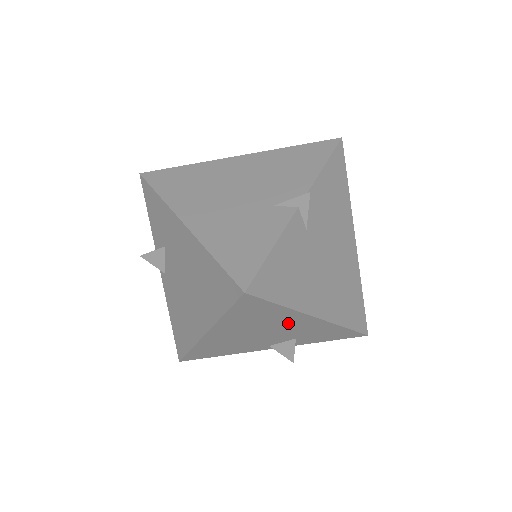
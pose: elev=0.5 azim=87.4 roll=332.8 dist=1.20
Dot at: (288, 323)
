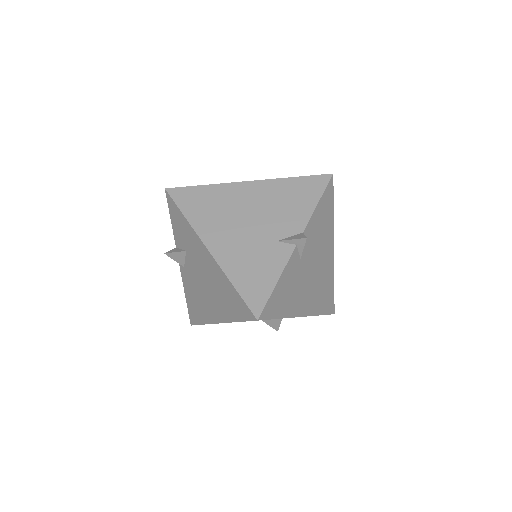
Dot at: occluded
